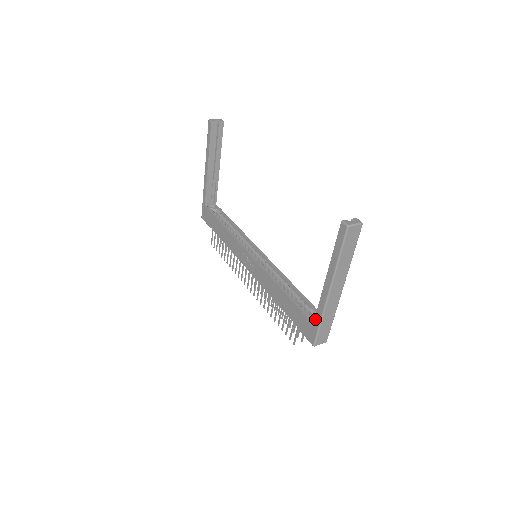
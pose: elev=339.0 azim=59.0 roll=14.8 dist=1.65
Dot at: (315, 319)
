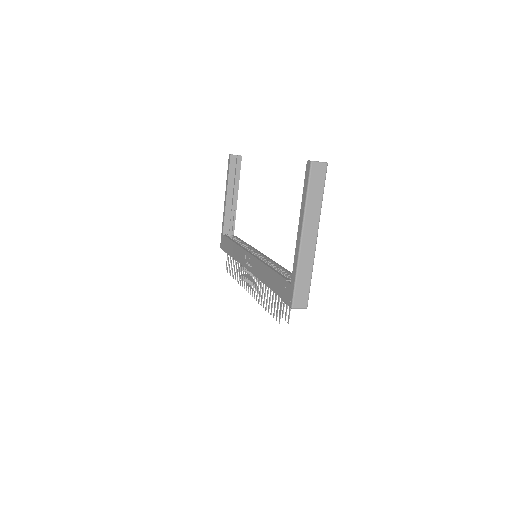
Dot at: (292, 275)
